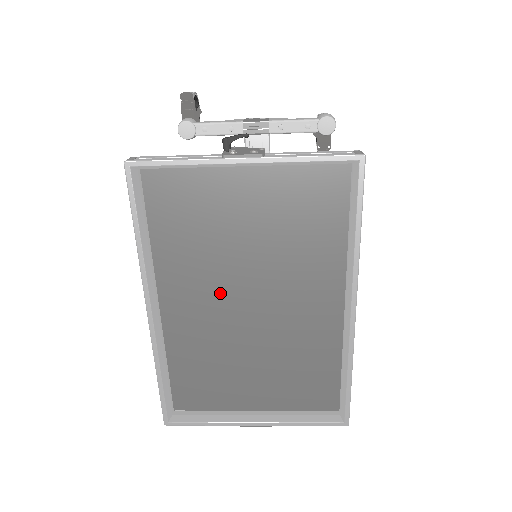
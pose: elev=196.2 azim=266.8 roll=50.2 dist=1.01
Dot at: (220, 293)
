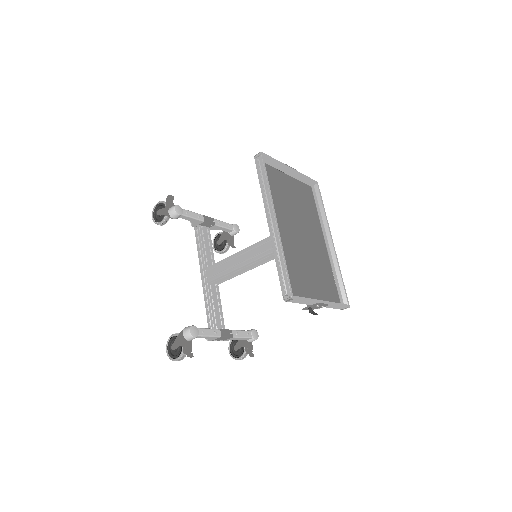
Dot at: (290, 226)
